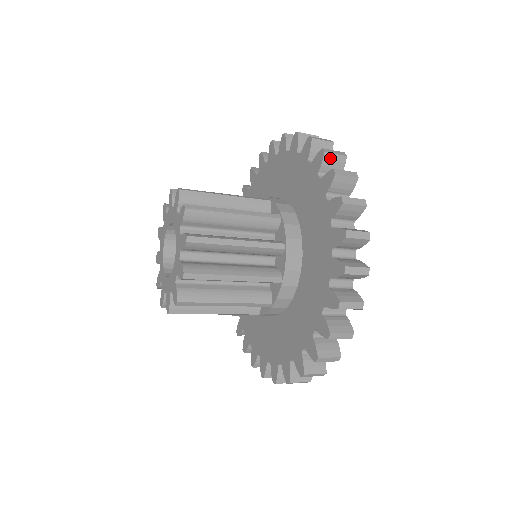
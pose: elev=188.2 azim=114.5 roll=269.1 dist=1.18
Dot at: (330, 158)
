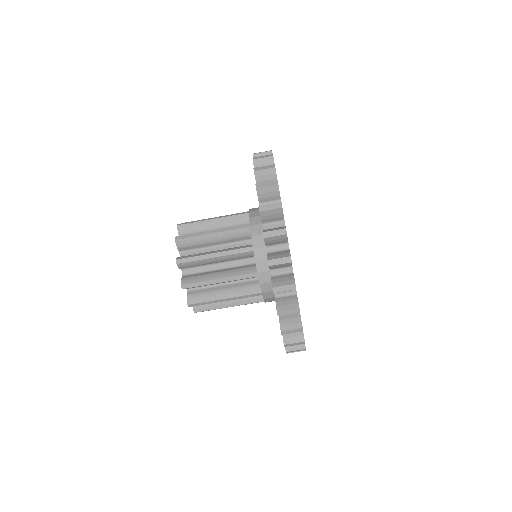
Dot at: occluded
